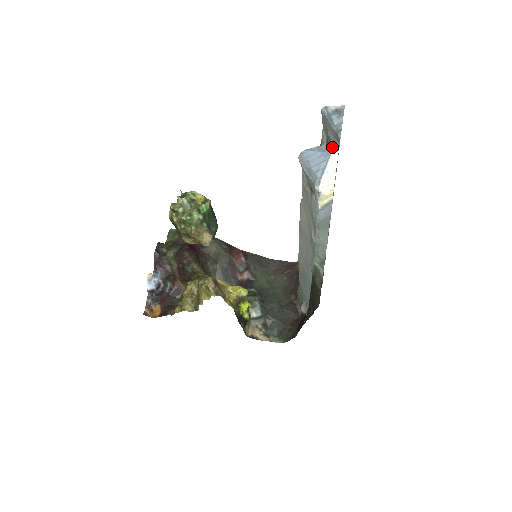
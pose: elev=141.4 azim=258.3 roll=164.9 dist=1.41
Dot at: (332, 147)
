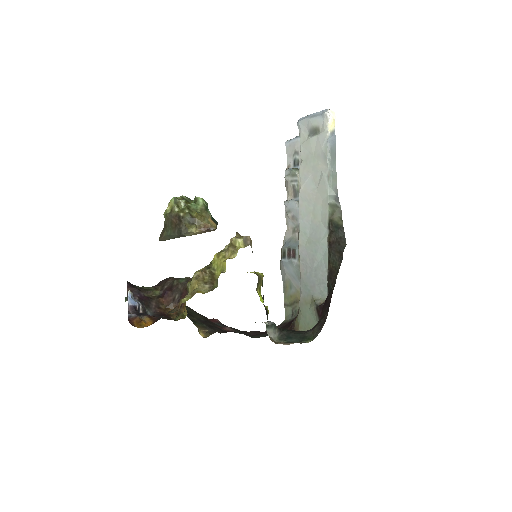
Dot at: occluded
